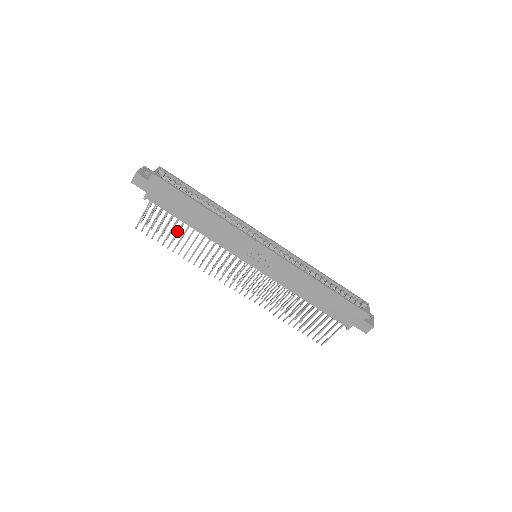
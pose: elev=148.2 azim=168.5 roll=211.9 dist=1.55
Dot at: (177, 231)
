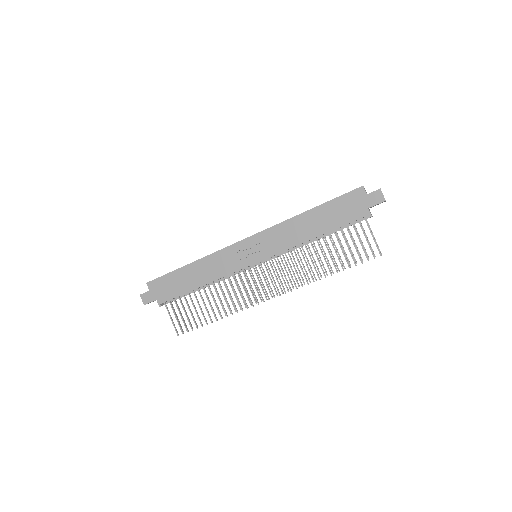
Dot at: occluded
